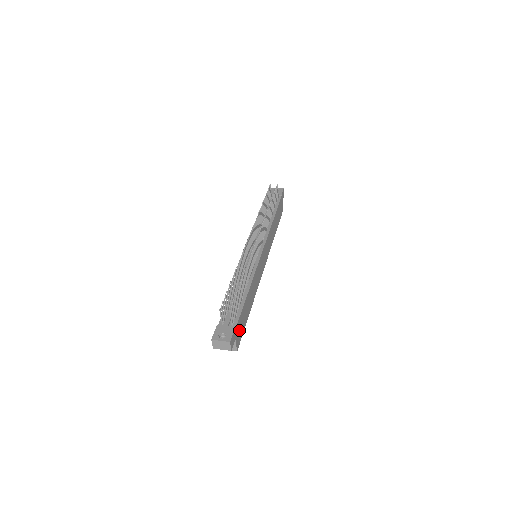
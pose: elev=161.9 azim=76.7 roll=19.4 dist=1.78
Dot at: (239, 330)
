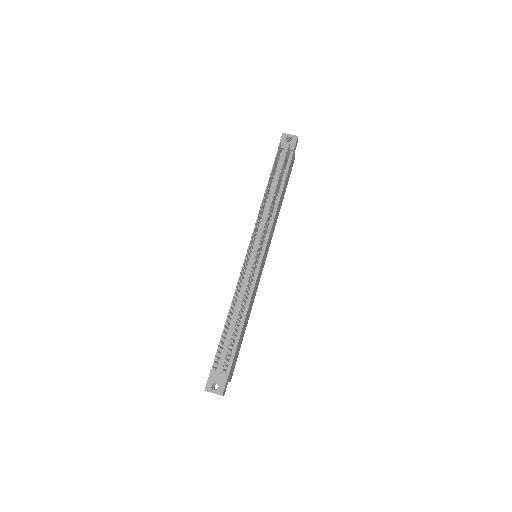
Dot at: (233, 367)
